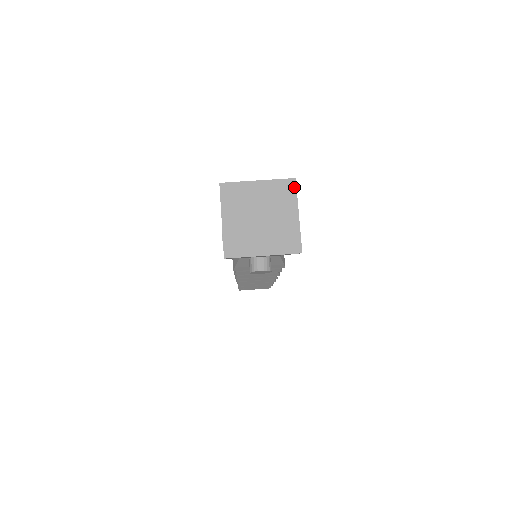
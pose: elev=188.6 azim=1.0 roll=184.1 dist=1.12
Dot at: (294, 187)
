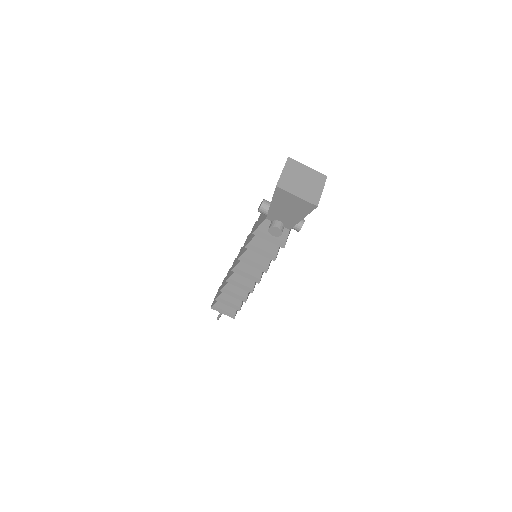
Dot at: (325, 179)
